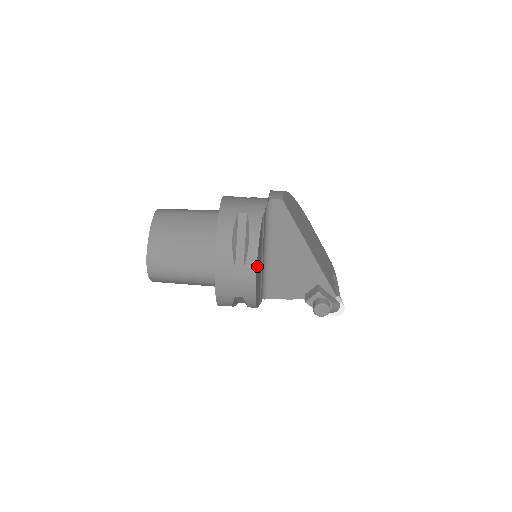
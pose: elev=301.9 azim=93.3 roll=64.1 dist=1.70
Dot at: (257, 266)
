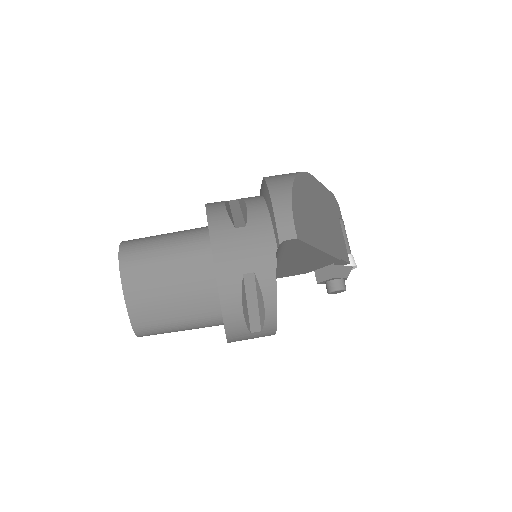
Dot at: occluded
